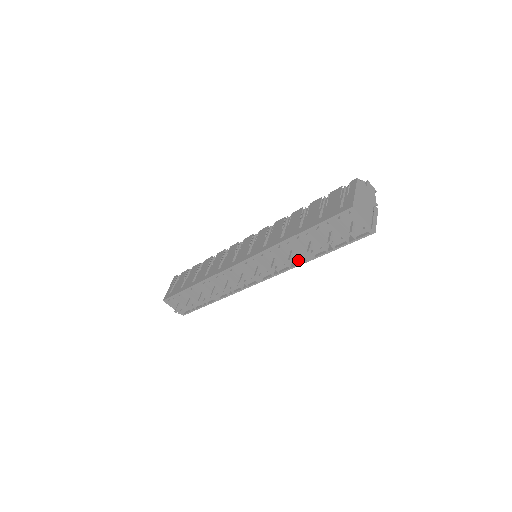
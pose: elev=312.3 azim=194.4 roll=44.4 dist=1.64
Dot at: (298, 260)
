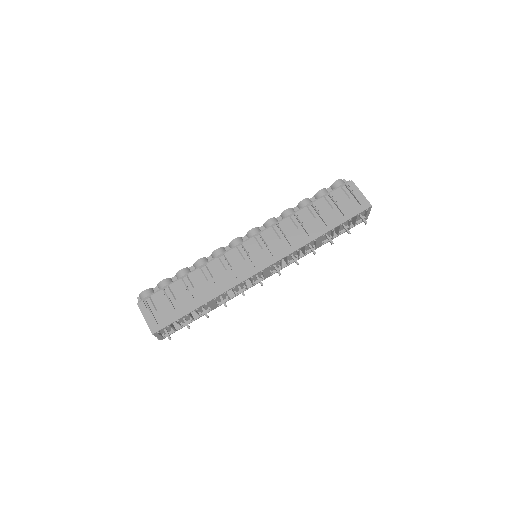
Dot at: (306, 251)
